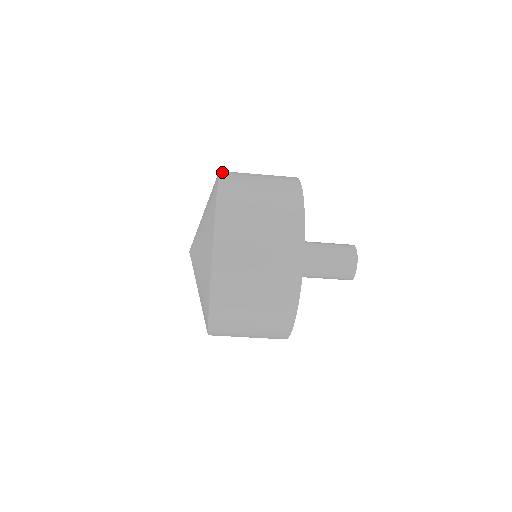
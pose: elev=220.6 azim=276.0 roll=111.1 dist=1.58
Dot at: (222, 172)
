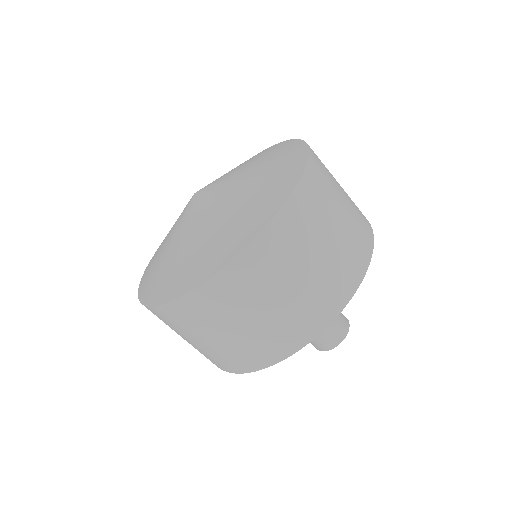
Dot at: occluded
